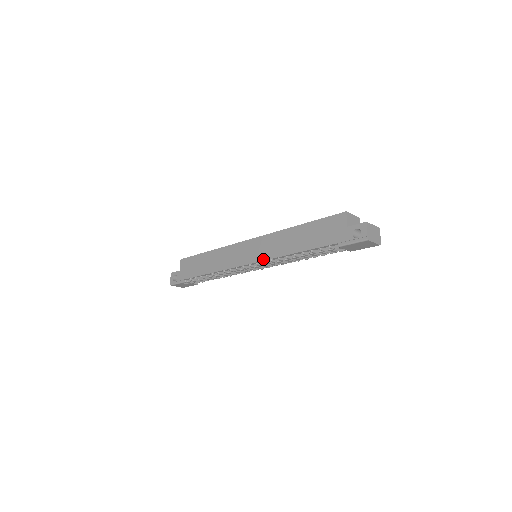
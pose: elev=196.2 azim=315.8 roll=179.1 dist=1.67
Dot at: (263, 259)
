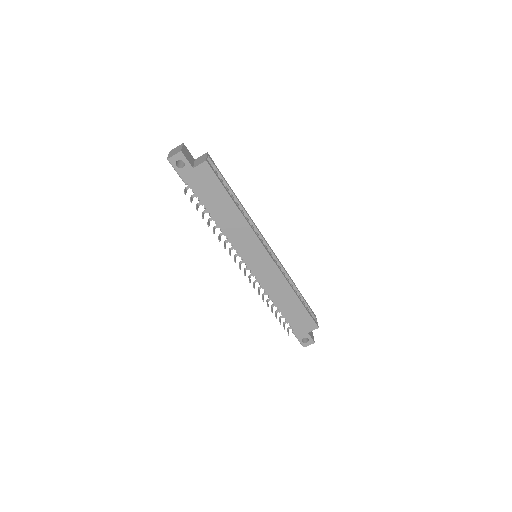
Dot at: (259, 279)
